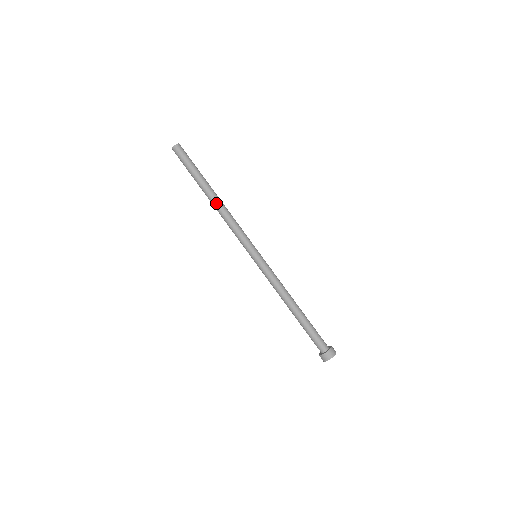
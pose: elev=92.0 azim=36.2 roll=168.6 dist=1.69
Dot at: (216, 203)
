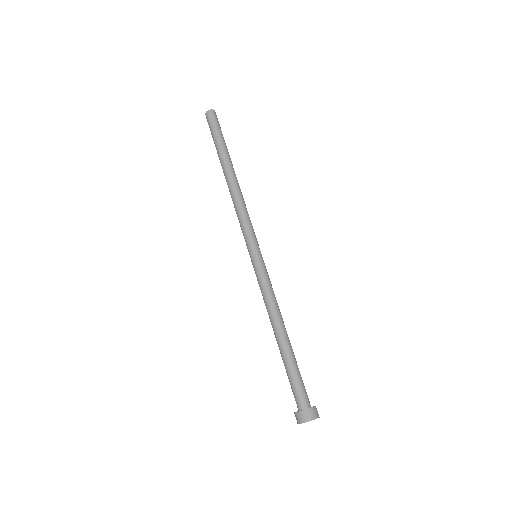
Dot at: (228, 183)
